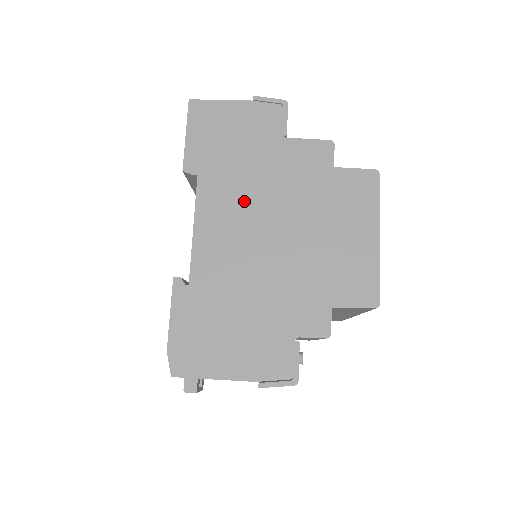
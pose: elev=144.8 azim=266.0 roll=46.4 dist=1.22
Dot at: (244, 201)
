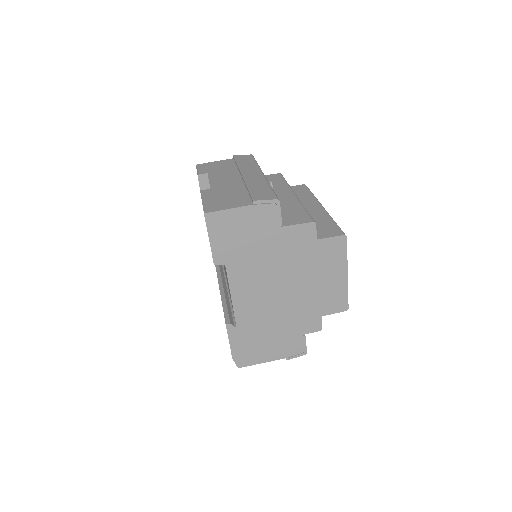
Dot at: (260, 274)
